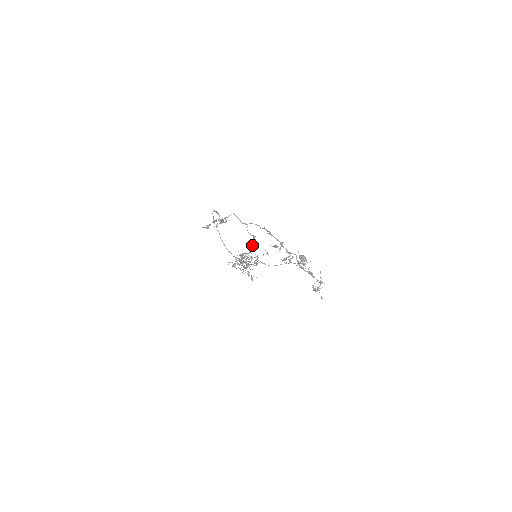
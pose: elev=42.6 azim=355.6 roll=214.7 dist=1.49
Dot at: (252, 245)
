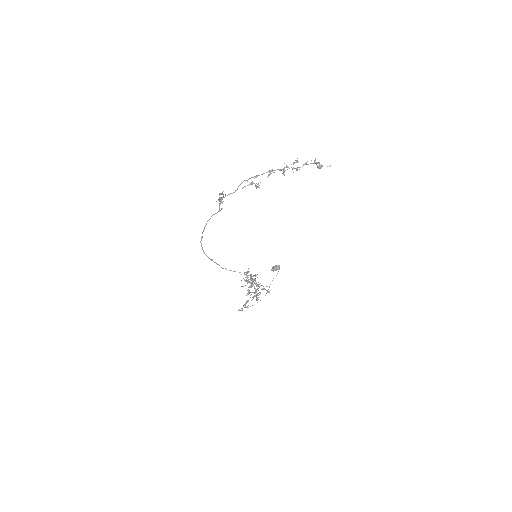
Dot at: (257, 187)
